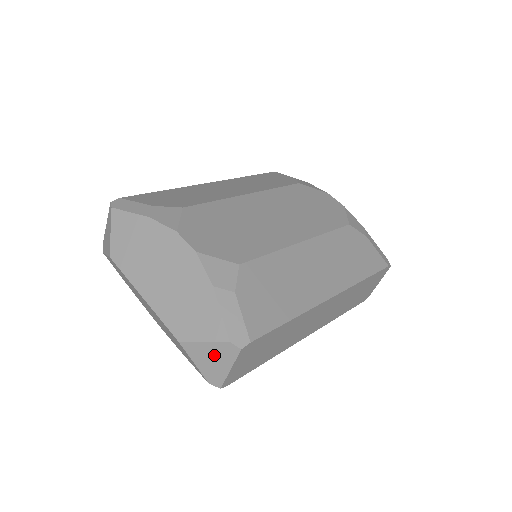
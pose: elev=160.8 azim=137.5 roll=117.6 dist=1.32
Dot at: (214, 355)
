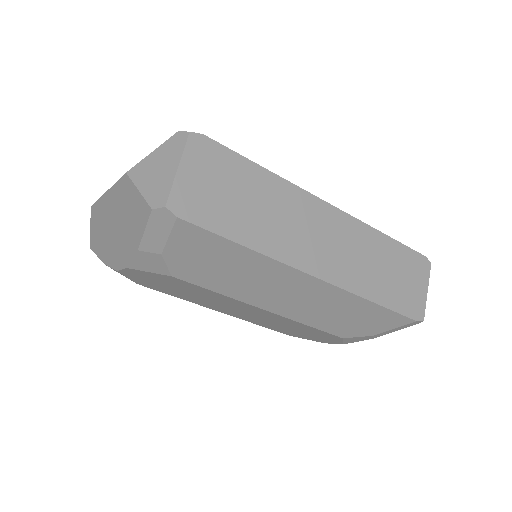
Dot at: (161, 161)
